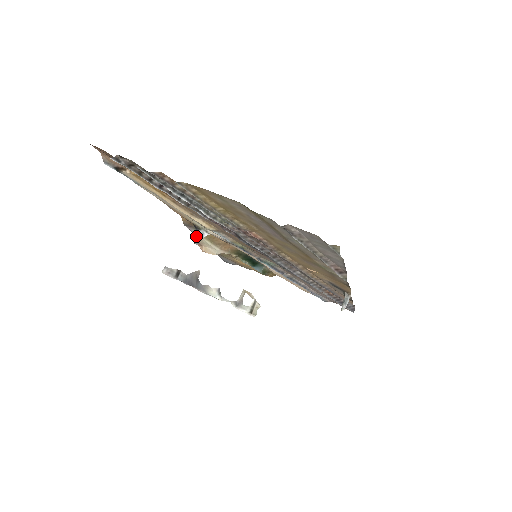
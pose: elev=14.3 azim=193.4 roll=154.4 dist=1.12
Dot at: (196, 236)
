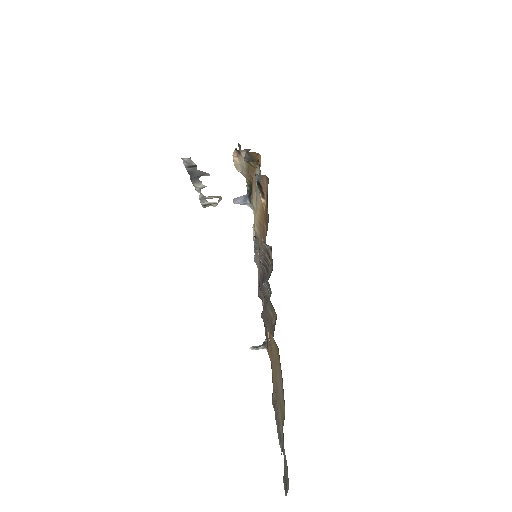
Dot at: (241, 198)
